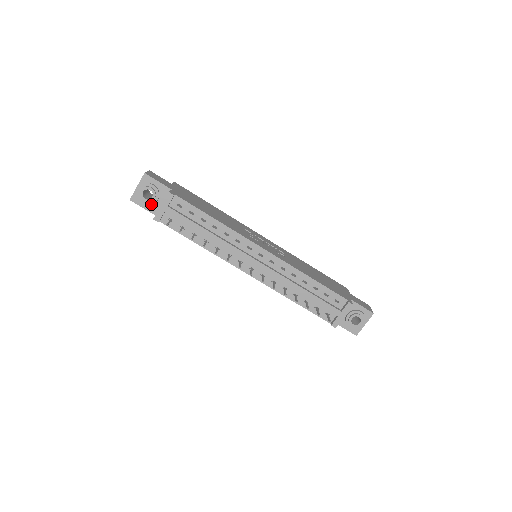
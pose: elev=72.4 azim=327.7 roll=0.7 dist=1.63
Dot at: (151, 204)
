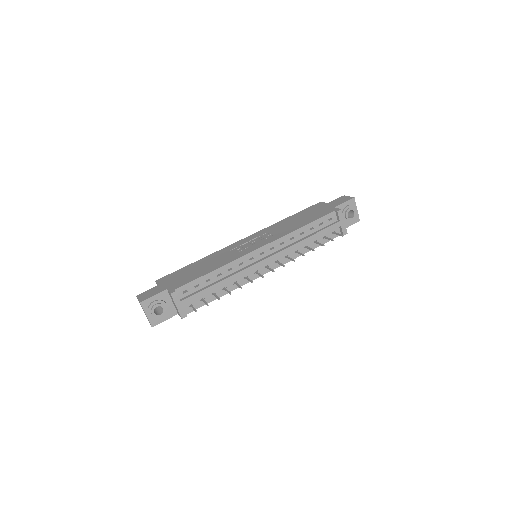
Dot at: (167, 313)
